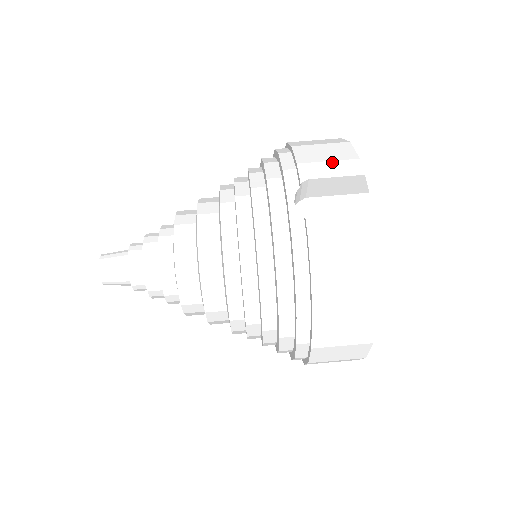
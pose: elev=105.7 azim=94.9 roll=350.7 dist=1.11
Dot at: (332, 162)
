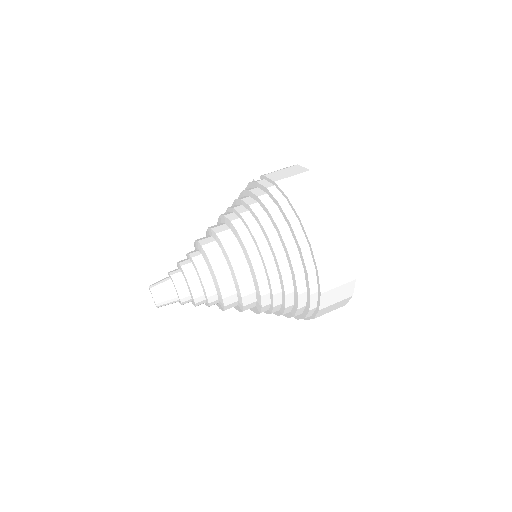
Dot at: occluded
